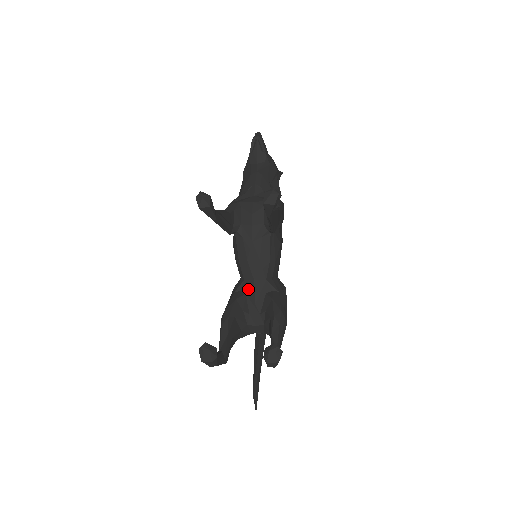
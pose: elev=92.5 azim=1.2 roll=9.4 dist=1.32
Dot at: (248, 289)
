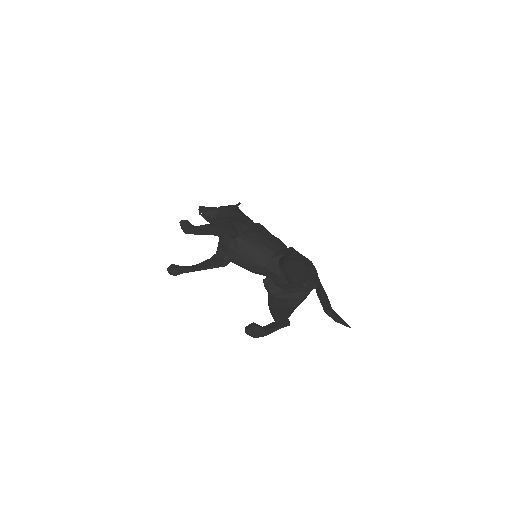
Dot at: (270, 276)
